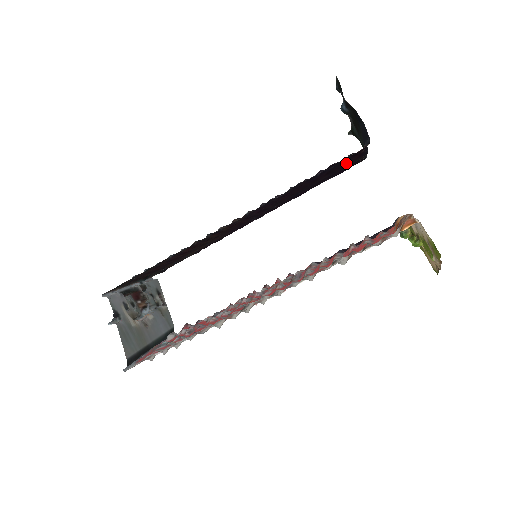
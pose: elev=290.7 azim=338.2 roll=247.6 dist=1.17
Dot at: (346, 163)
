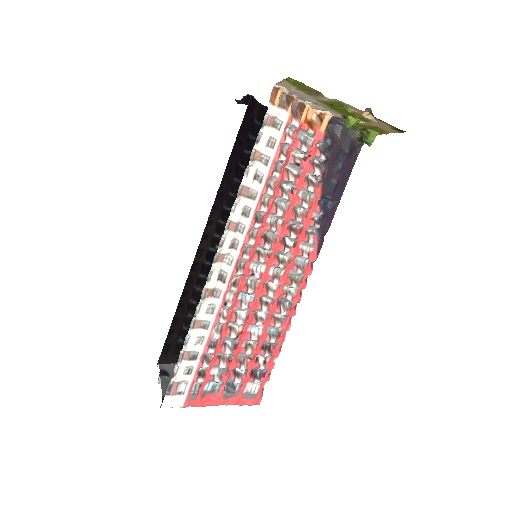
Dot at: occluded
